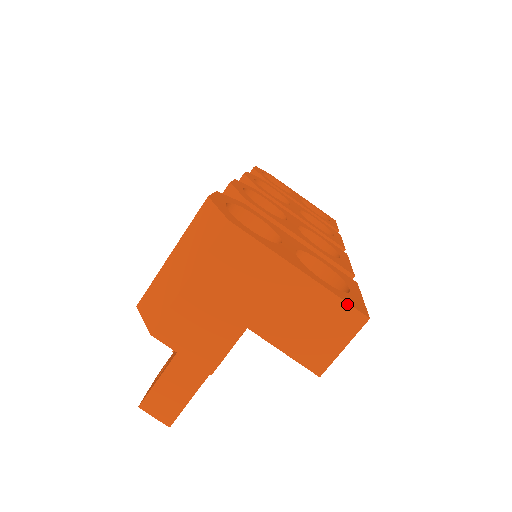
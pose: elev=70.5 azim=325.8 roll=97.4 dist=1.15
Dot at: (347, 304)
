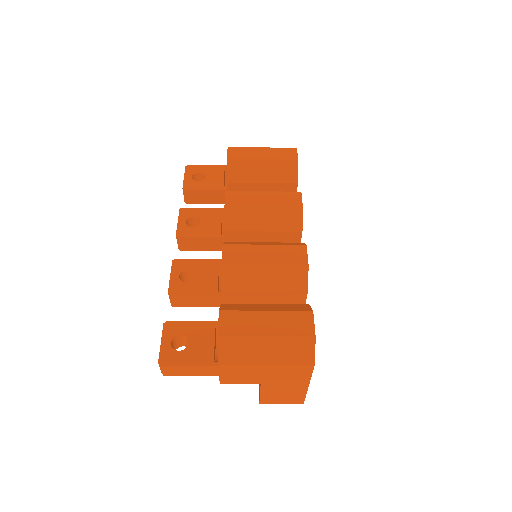
Dot at: occluded
